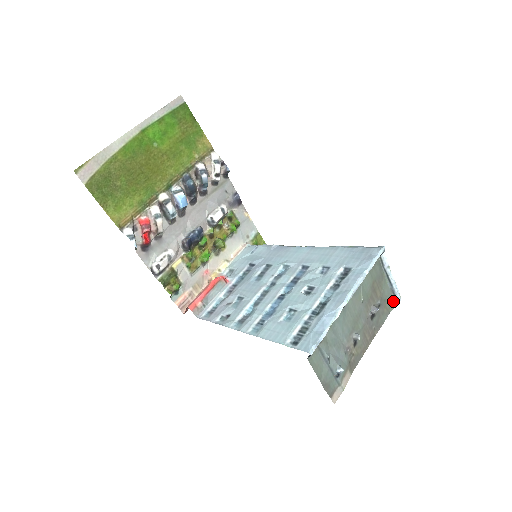
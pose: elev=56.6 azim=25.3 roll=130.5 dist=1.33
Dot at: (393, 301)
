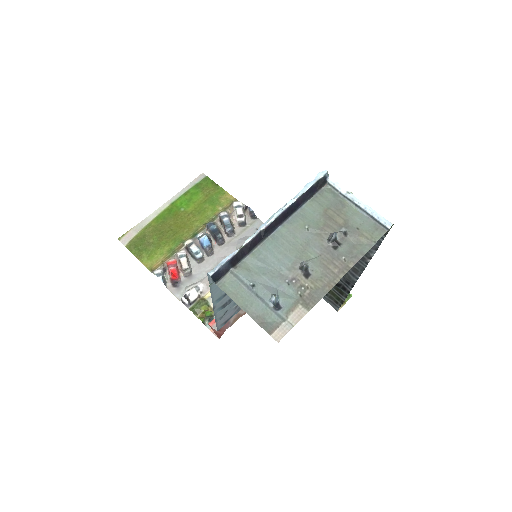
Dot at: (378, 229)
